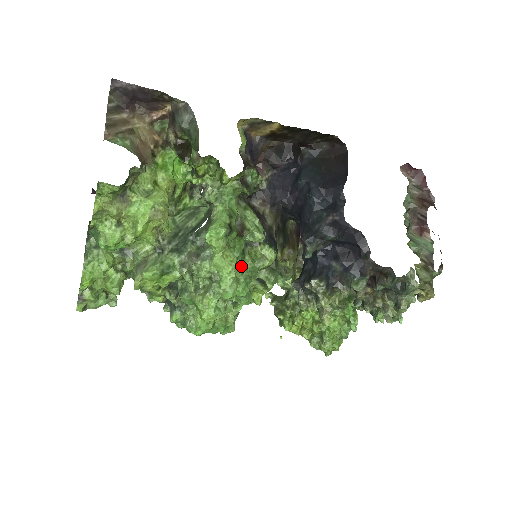
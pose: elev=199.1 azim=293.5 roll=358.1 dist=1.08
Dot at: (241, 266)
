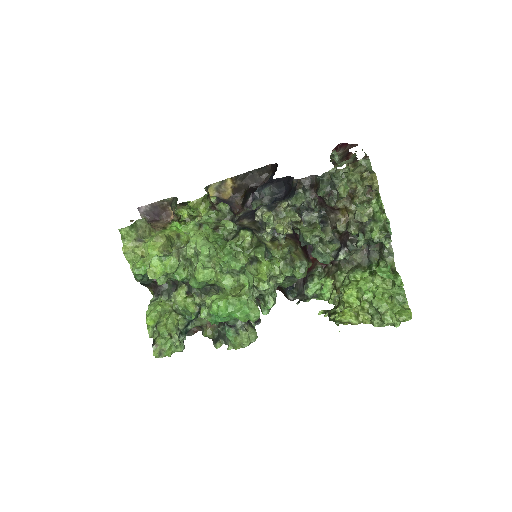
Dot at: occluded
